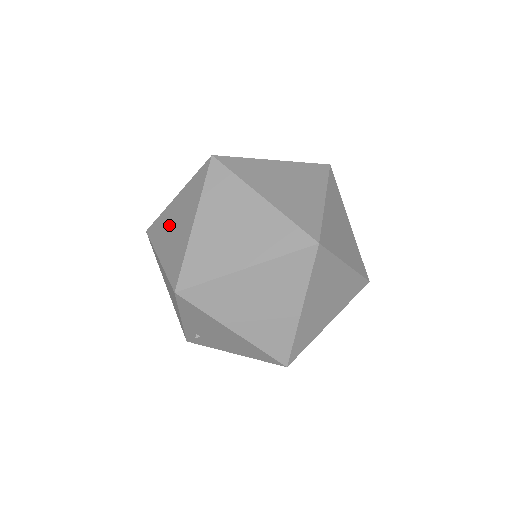
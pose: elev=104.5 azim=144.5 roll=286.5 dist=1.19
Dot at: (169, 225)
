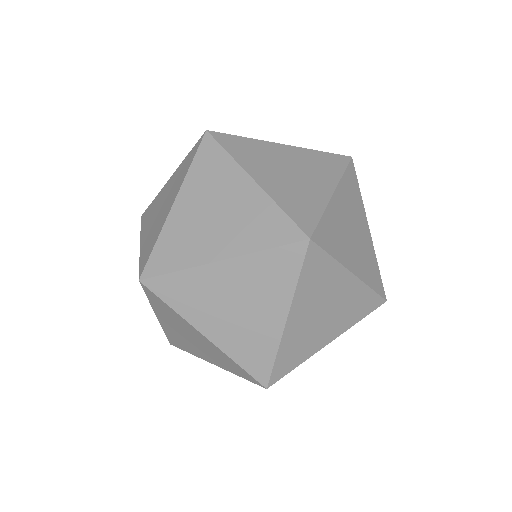
Dot at: (215, 195)
